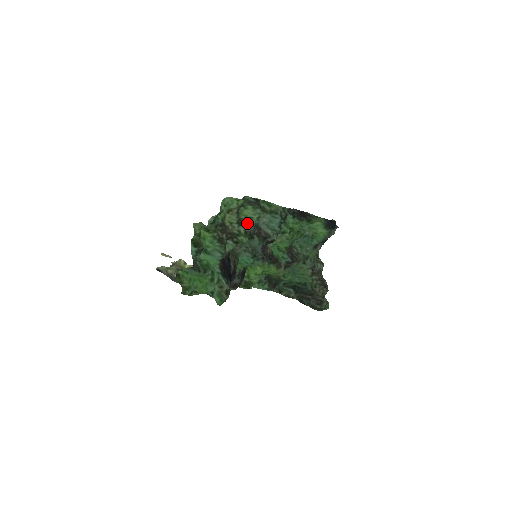
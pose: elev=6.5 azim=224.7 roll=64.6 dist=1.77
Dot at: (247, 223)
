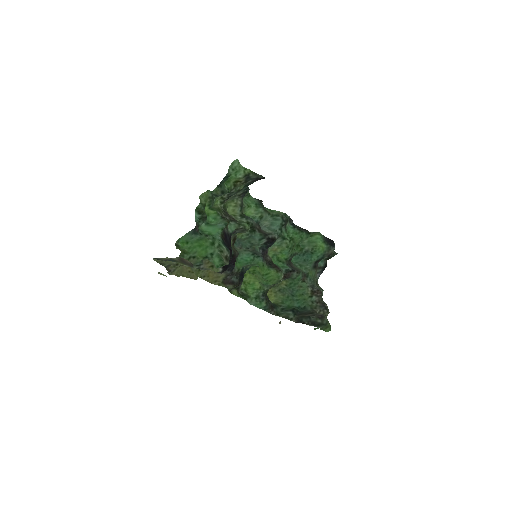
Dot at: occluded
